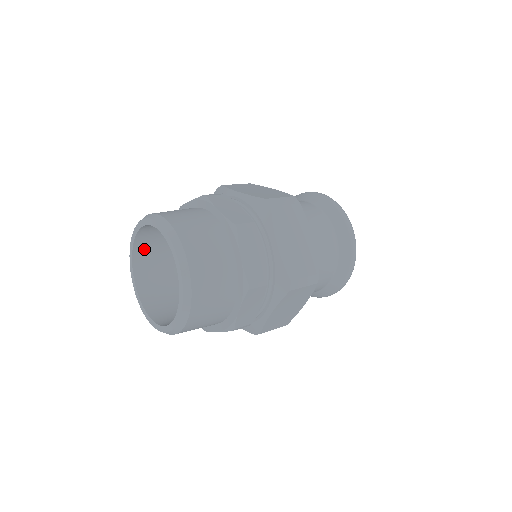
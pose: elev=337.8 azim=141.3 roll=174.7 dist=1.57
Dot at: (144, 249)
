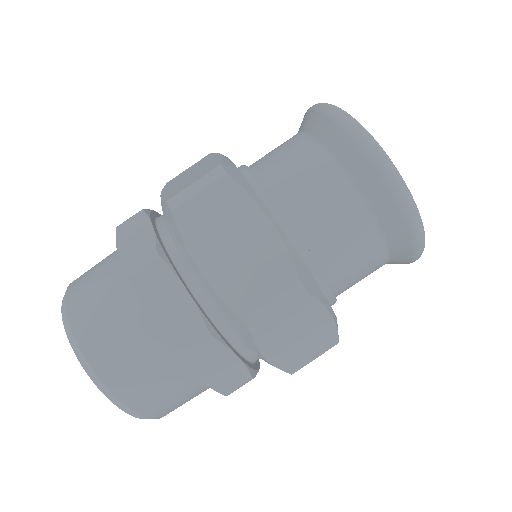
Dot at: occluded
